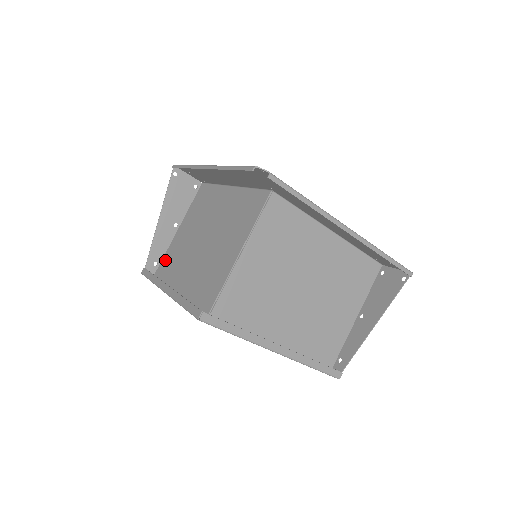
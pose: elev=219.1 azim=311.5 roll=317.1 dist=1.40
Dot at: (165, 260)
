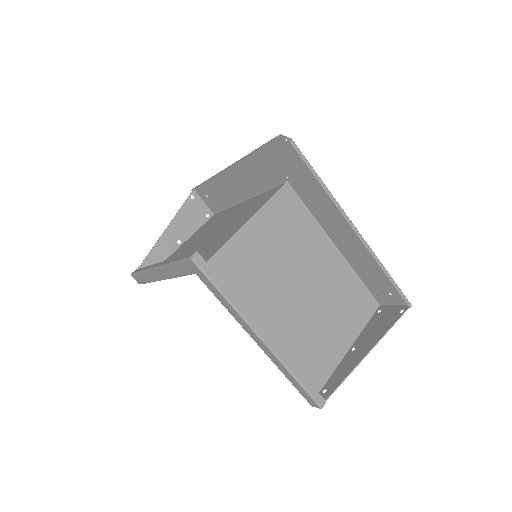
Dot at: occluded
